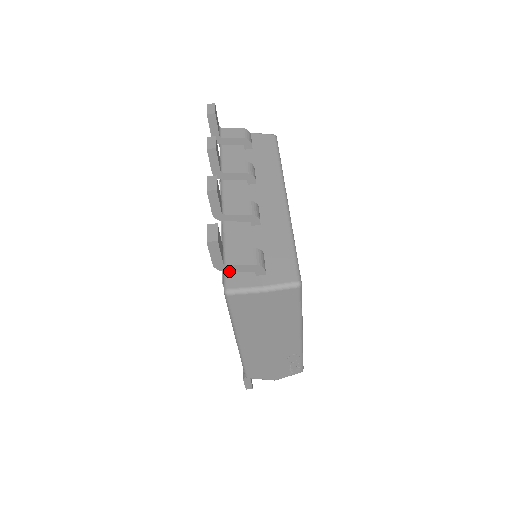
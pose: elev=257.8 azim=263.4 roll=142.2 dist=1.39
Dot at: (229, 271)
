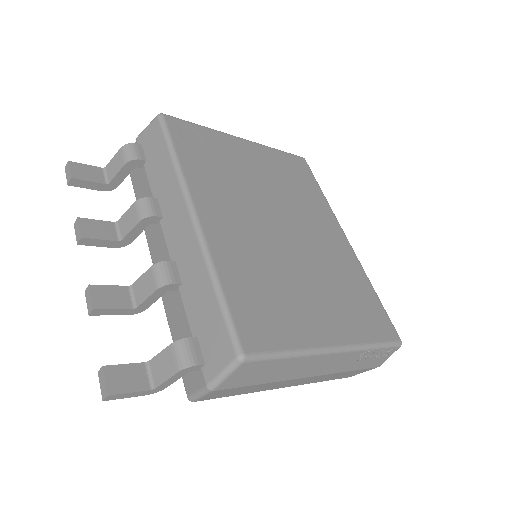
Dot at: occluded
